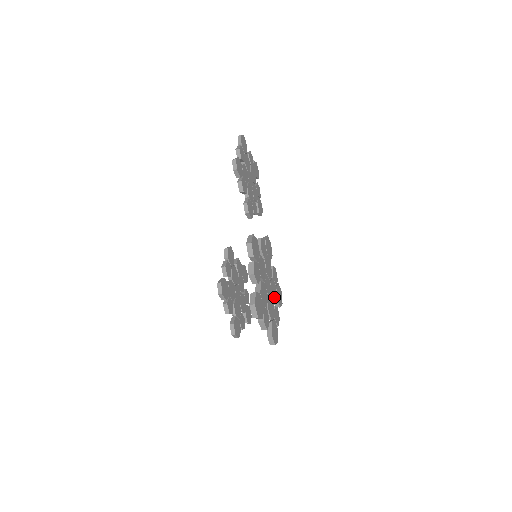
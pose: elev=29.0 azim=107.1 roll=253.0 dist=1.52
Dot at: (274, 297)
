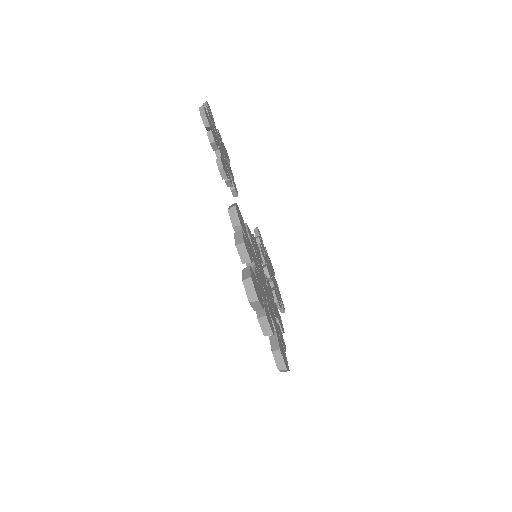
Dot at: (271, 314)
